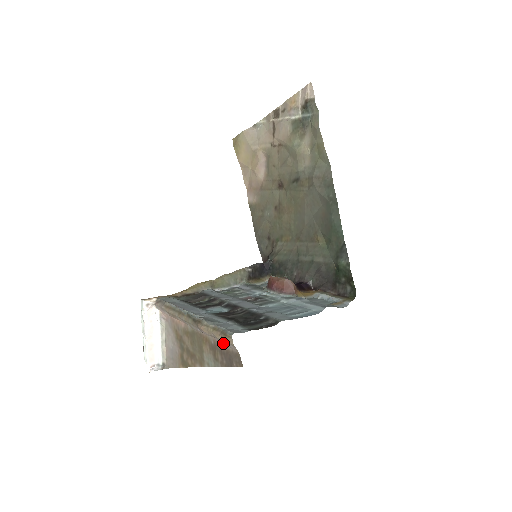
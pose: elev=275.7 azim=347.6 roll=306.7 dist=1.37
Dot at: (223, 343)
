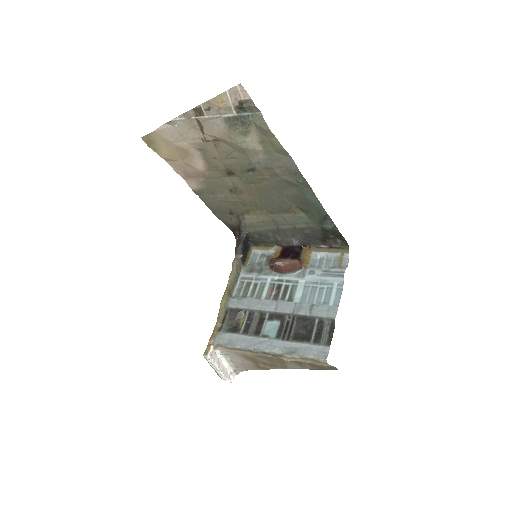
Dot at: (314, 363)
